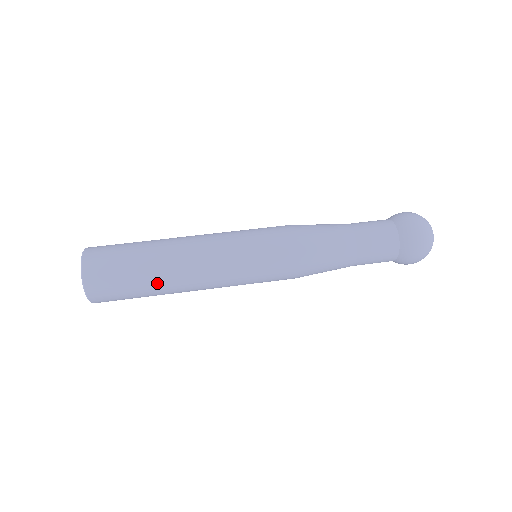
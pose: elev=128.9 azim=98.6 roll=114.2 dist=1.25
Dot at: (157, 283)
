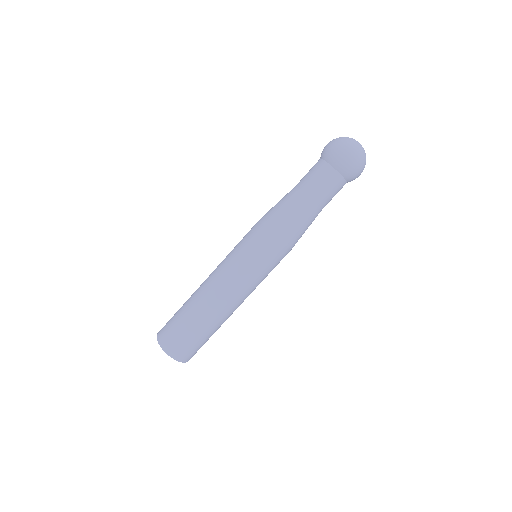
Dot at: occluded
